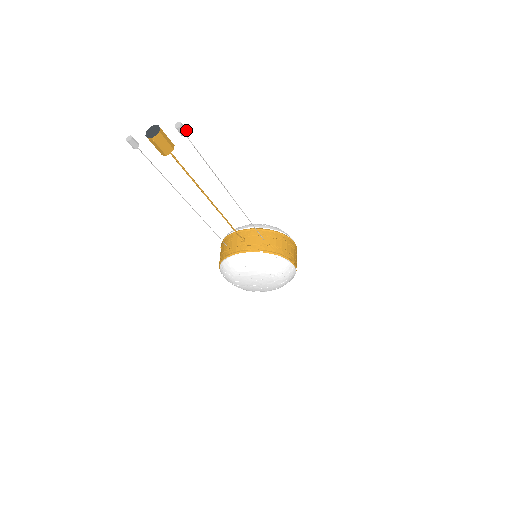
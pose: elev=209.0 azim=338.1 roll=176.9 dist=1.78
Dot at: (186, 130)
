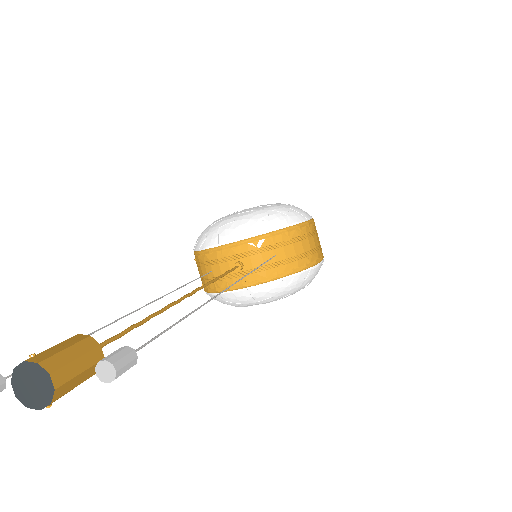
Dot at: (130, 355)
